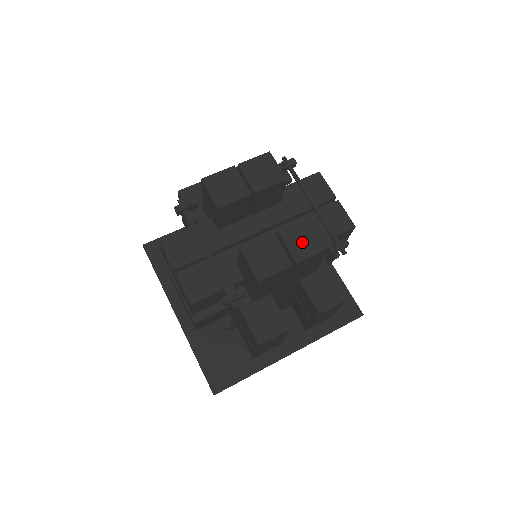
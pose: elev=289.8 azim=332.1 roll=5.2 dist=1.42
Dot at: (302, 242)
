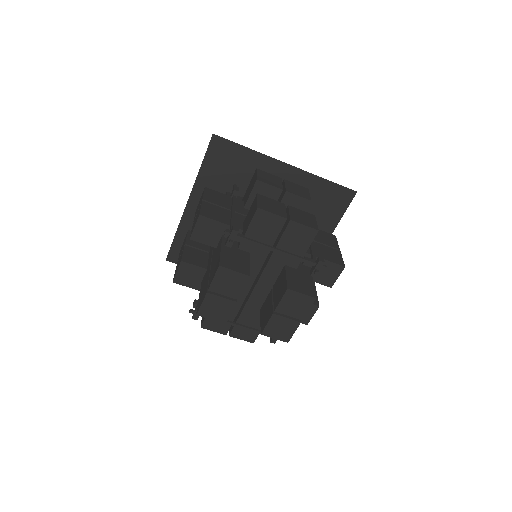
Dot at: (295, 307)
